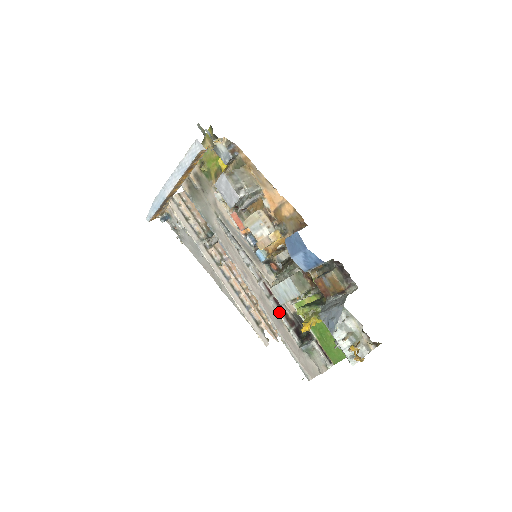
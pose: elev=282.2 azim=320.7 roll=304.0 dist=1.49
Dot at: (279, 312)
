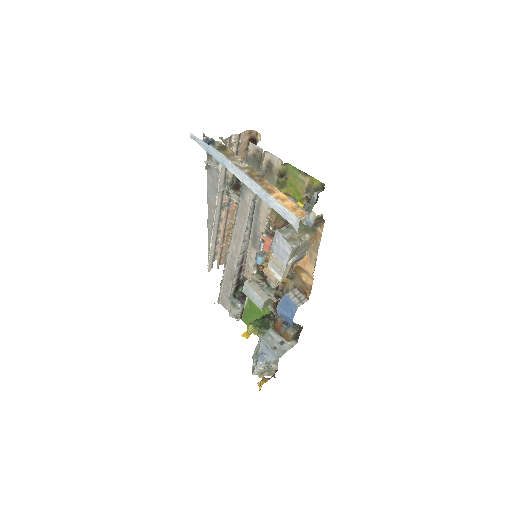
Dot at: (236, 275)
